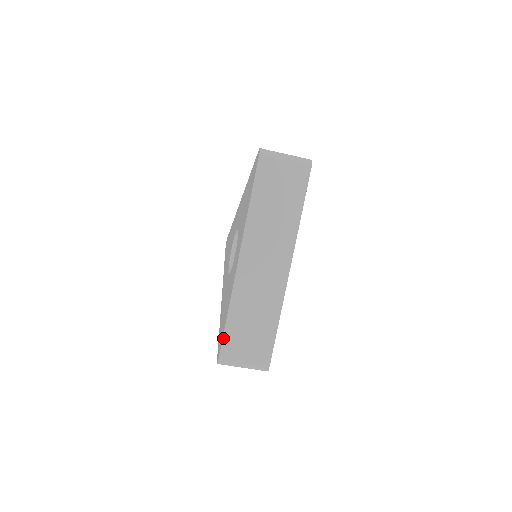
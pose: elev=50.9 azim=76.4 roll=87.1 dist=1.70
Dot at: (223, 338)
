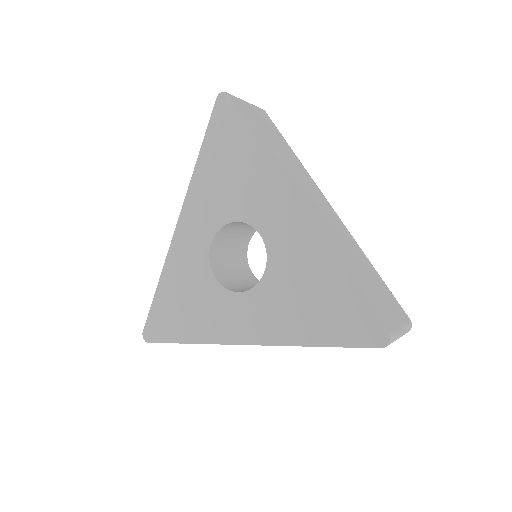
Dot at: occluded
